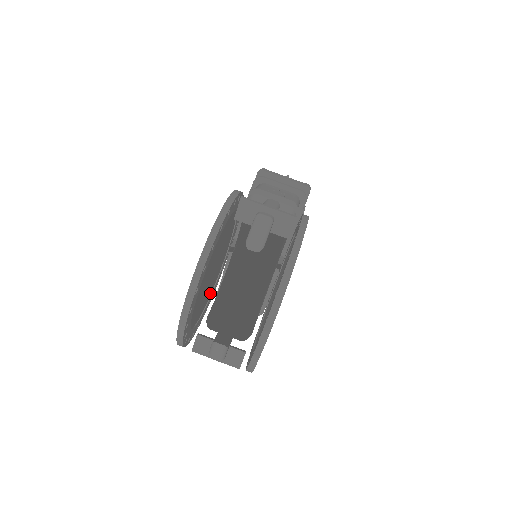
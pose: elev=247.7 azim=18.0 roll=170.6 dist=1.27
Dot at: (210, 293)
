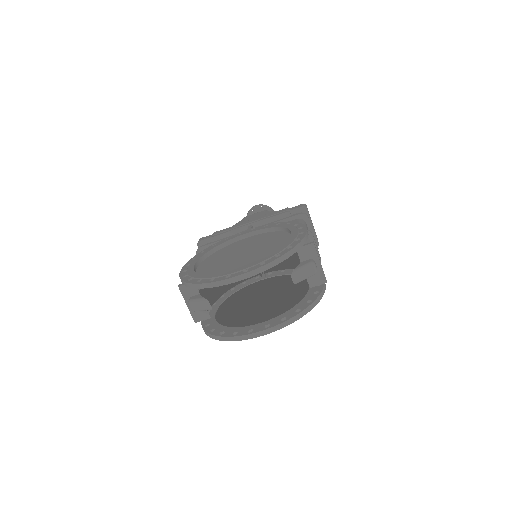
Dot at: (213, 255)
